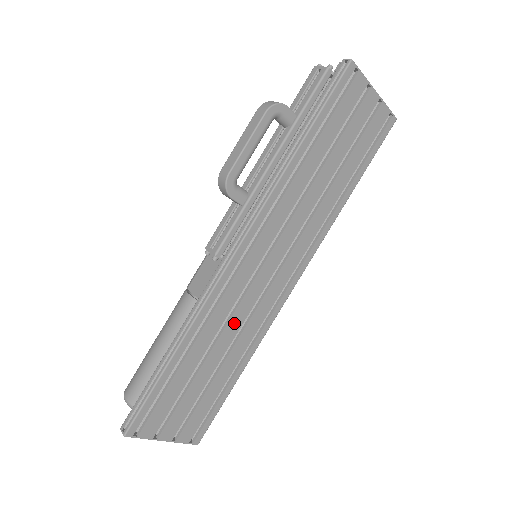
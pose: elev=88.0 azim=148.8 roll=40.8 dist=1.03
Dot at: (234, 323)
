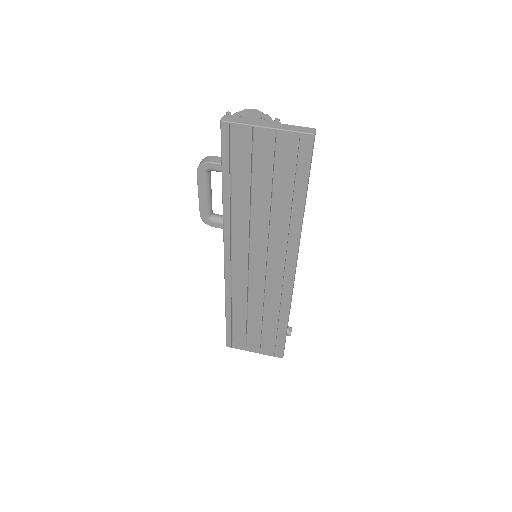
Dot at: (256, 299)
